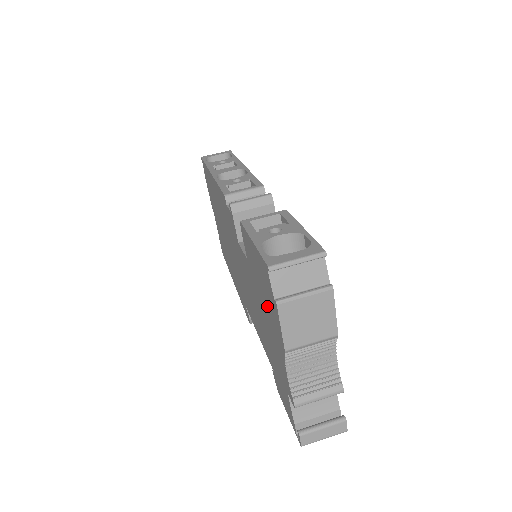
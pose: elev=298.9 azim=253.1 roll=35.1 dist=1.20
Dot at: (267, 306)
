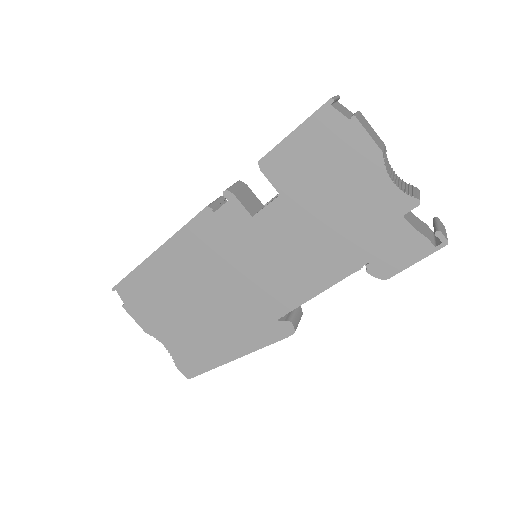
Dot at: (337, 166)
